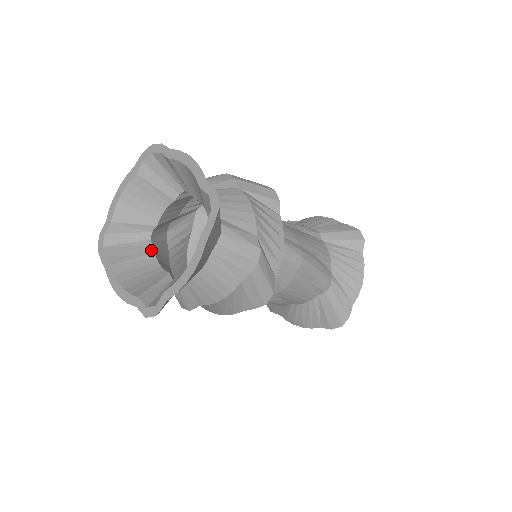
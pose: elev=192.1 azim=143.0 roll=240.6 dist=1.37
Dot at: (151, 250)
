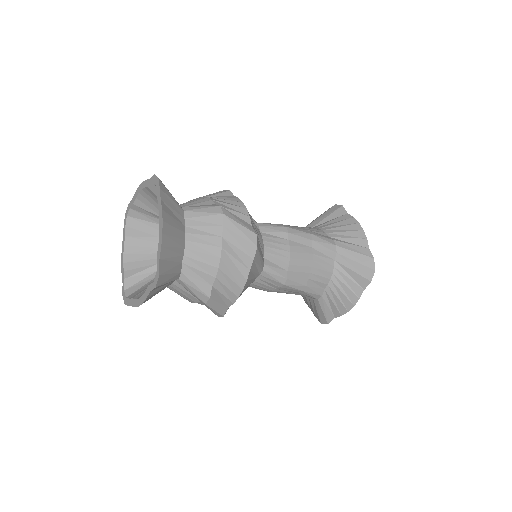
Dot at: occluded
